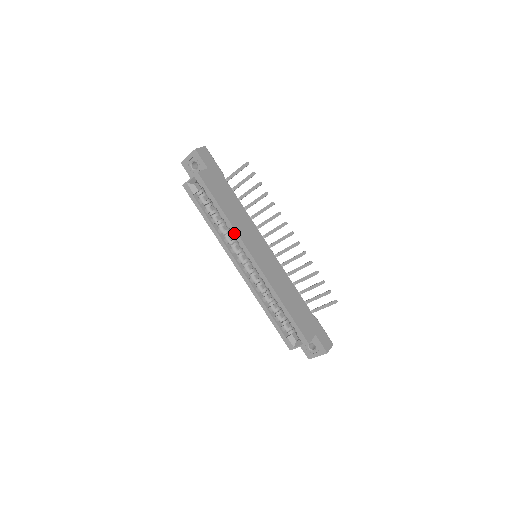
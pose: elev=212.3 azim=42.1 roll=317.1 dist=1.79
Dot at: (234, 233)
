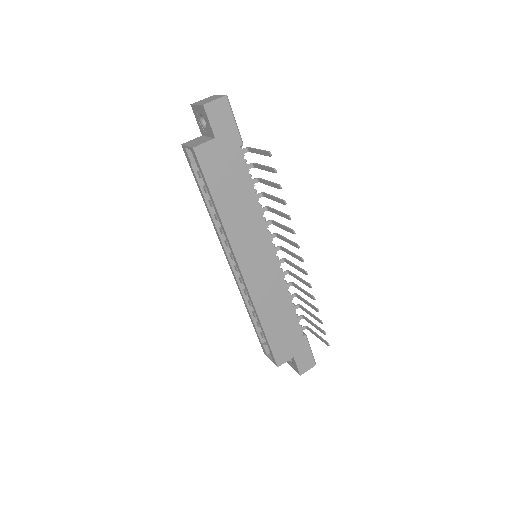
Dot at: (225, 236)
